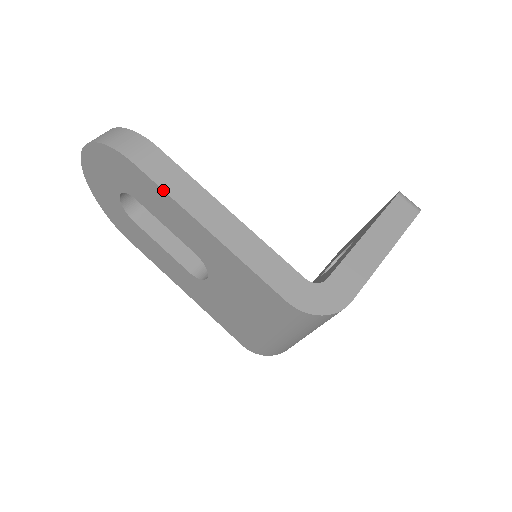
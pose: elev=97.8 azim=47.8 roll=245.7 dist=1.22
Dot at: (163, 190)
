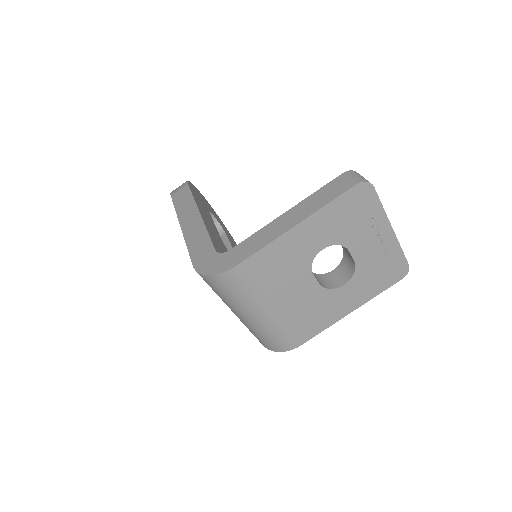
Dot at: (175, 208)
